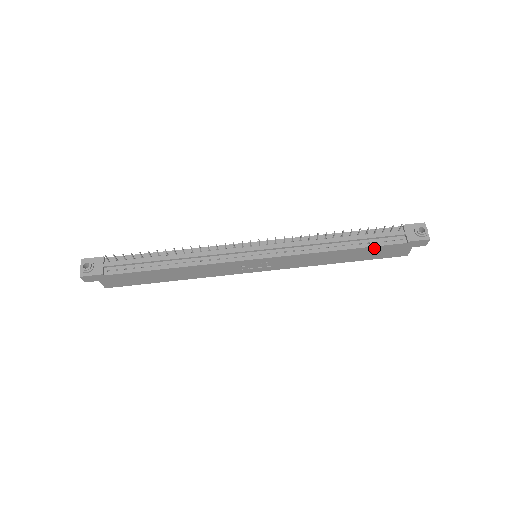
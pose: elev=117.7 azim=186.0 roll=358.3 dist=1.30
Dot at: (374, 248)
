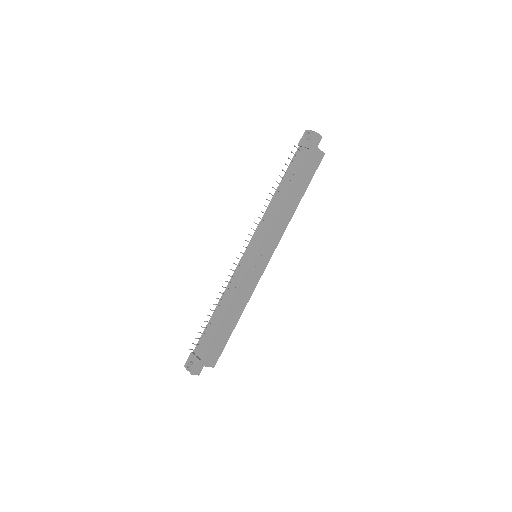
Dot at: (299, 174)
